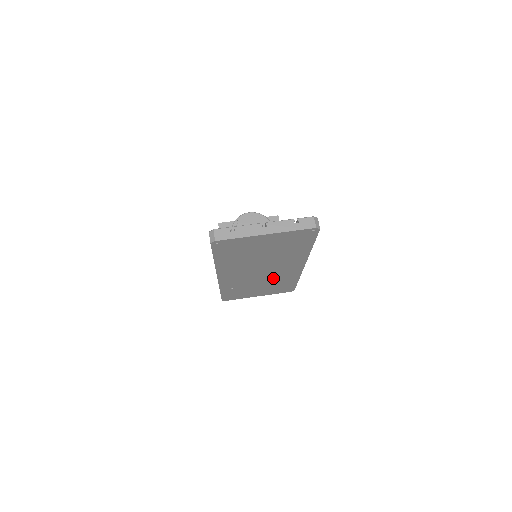
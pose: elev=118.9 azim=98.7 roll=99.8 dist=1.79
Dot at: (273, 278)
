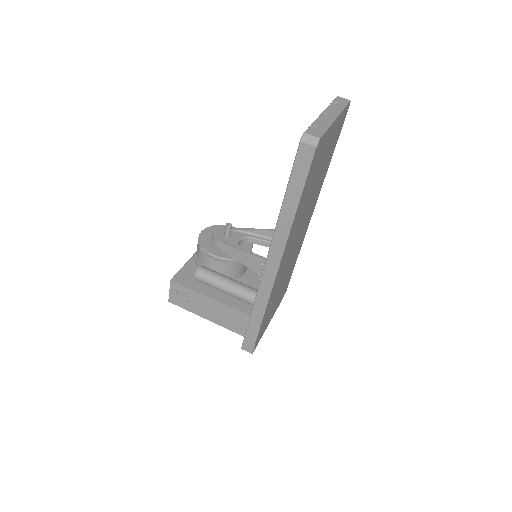
Dot at: (293, 258)
